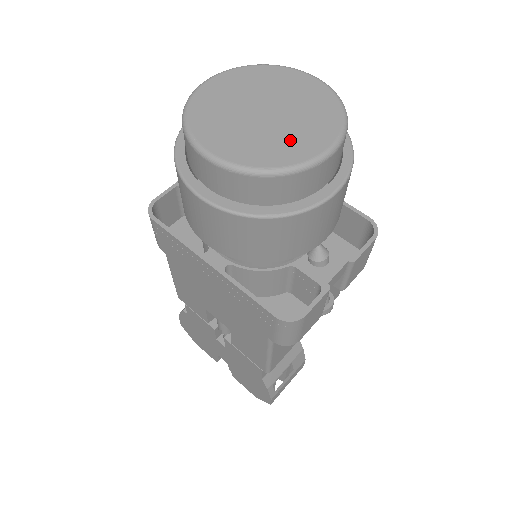
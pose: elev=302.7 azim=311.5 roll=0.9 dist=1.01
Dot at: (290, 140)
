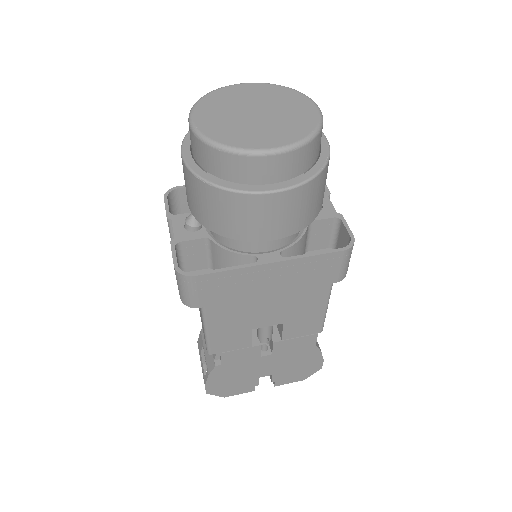
Dot at: (294, 115)
